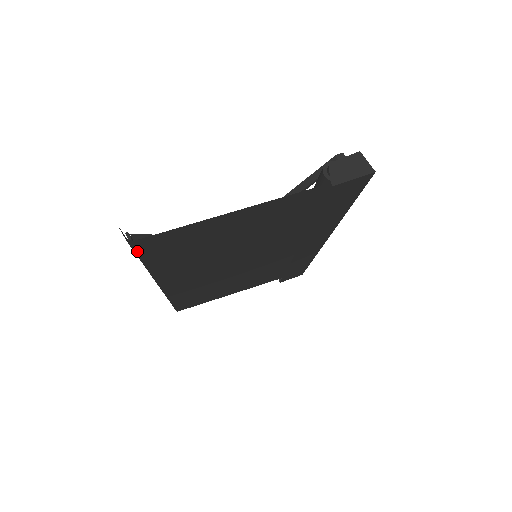
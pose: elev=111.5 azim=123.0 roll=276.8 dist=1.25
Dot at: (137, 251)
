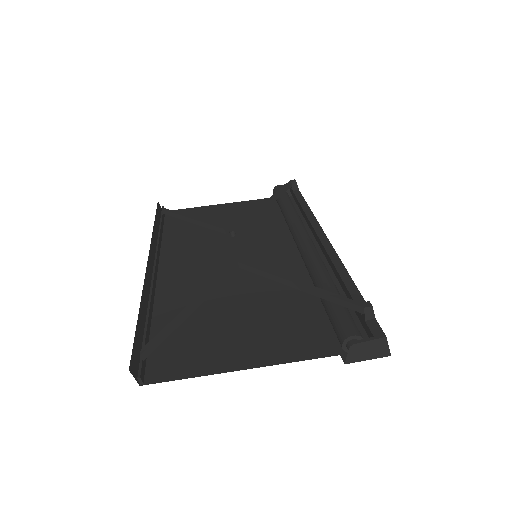
Dot at: (145, 362)
